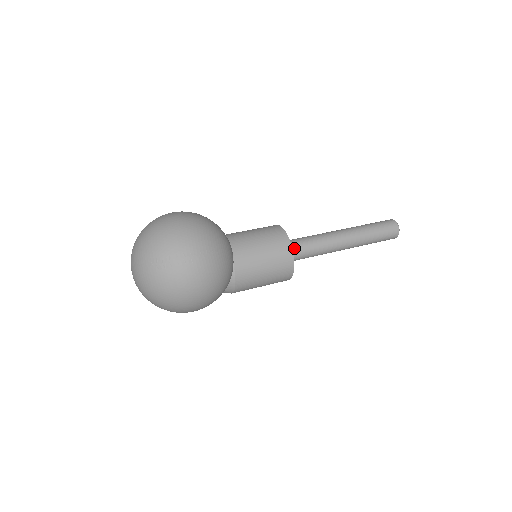
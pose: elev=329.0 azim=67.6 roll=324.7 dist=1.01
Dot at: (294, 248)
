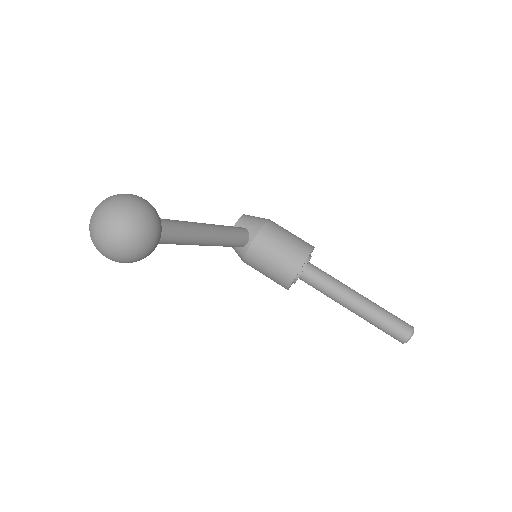
Dot at: (308, 274)
